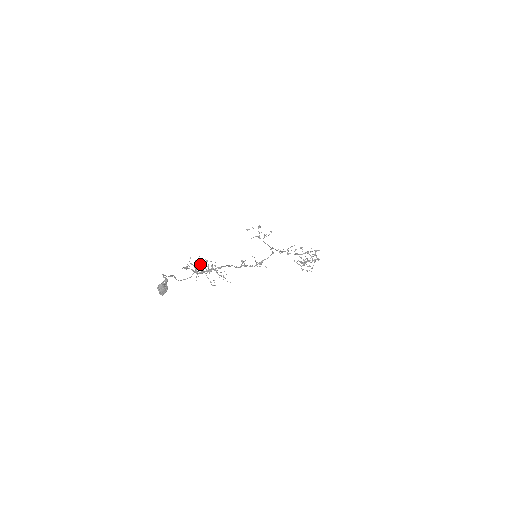
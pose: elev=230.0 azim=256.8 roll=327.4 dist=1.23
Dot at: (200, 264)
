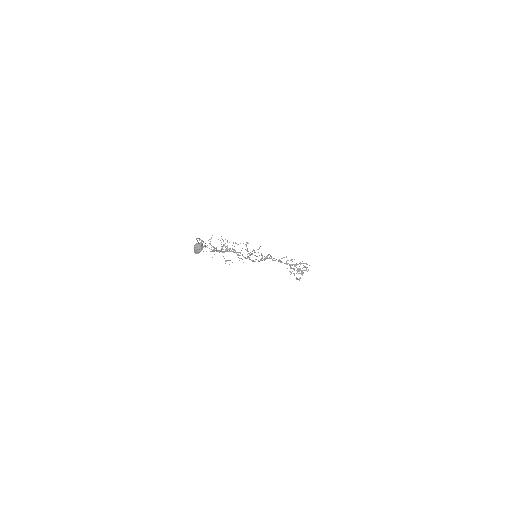
Dot at: occluded
